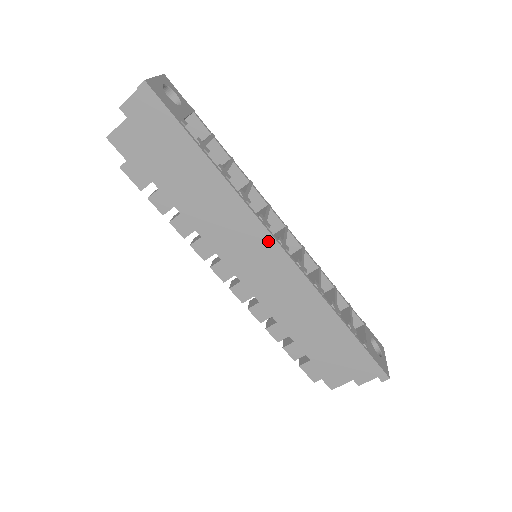
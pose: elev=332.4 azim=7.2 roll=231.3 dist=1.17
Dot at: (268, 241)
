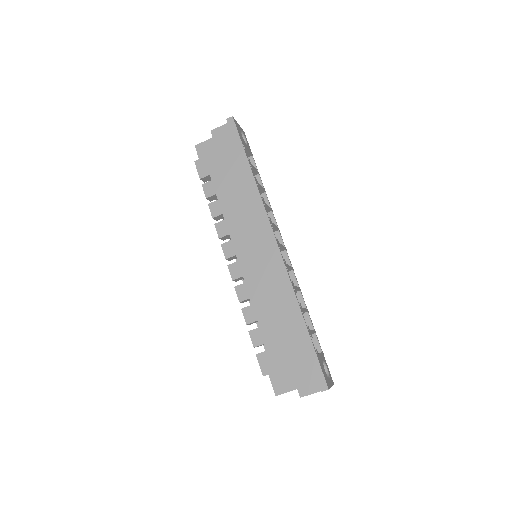
Dot at: (268, 233)
